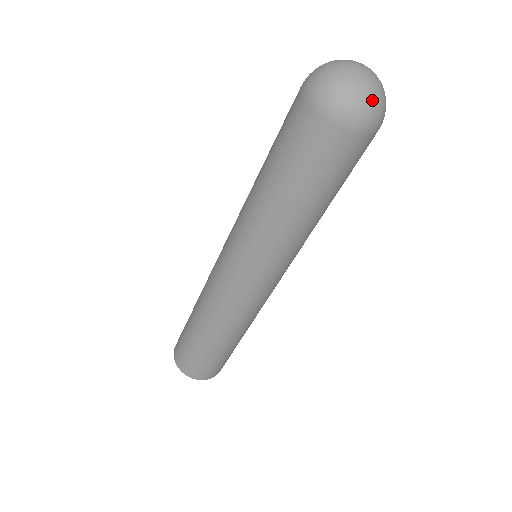
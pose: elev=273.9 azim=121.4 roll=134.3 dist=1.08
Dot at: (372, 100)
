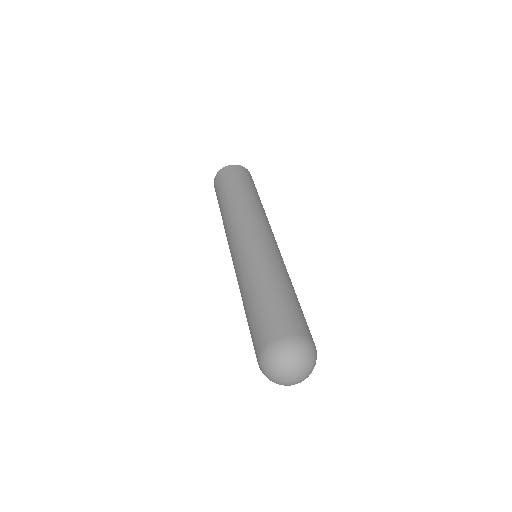
Dot at: occluded
